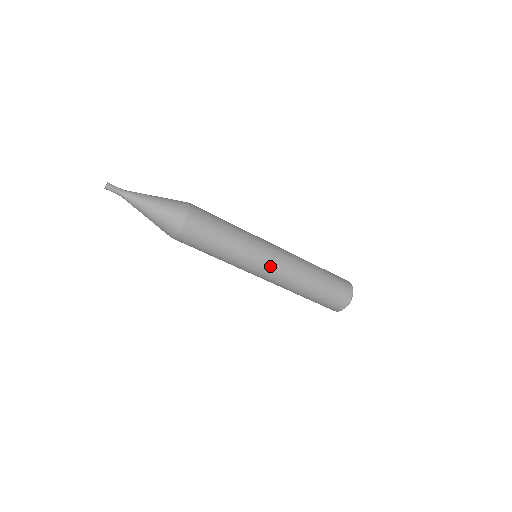
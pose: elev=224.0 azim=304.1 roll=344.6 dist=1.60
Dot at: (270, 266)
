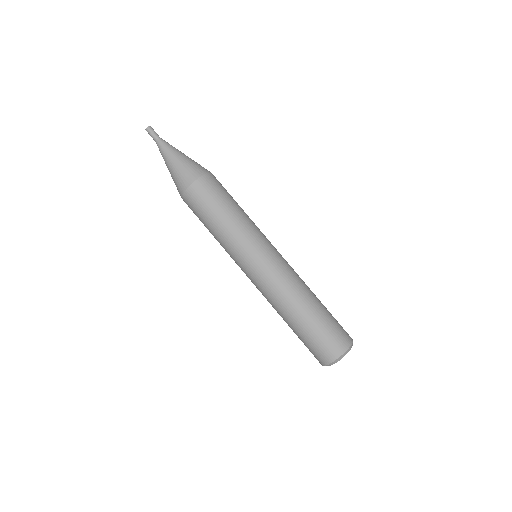
Dot at: (278, 252)
